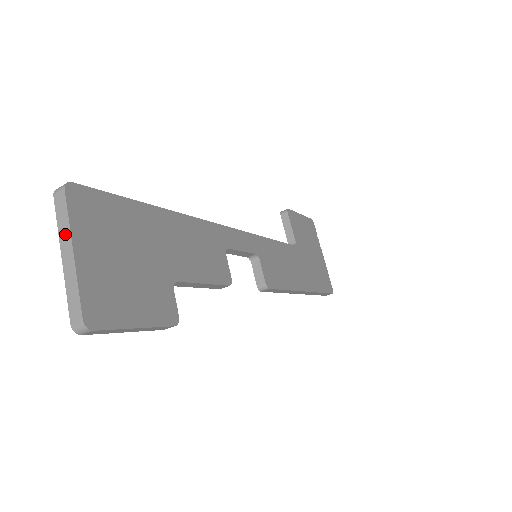
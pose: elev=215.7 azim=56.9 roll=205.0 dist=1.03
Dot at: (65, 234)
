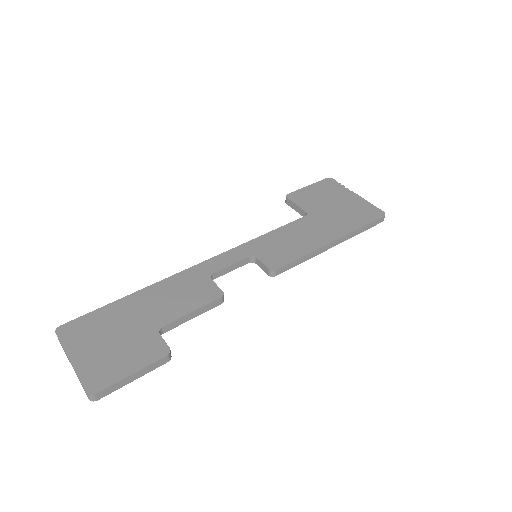
Dot at: (66, 355)
